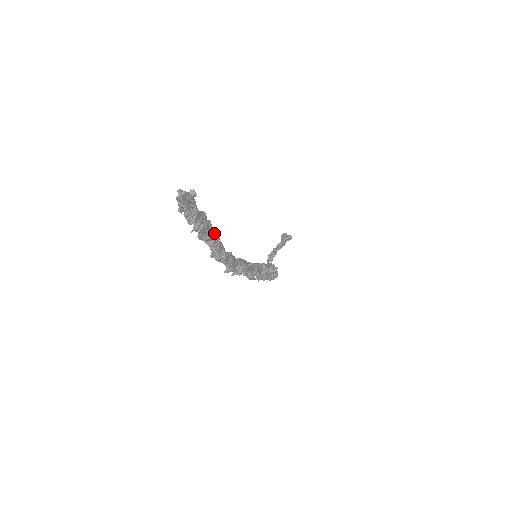
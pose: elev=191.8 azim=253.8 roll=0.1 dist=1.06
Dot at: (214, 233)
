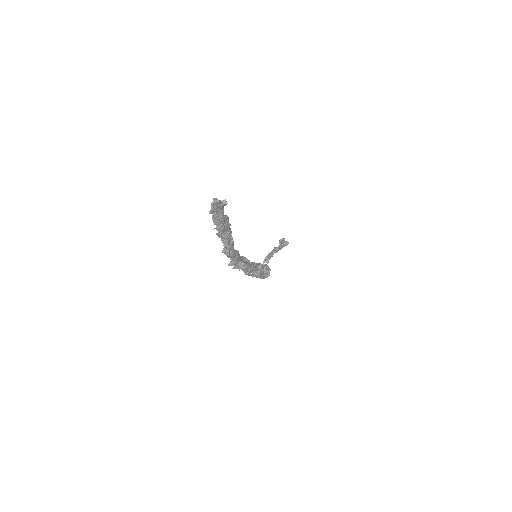
Dot at: (230, 234)
